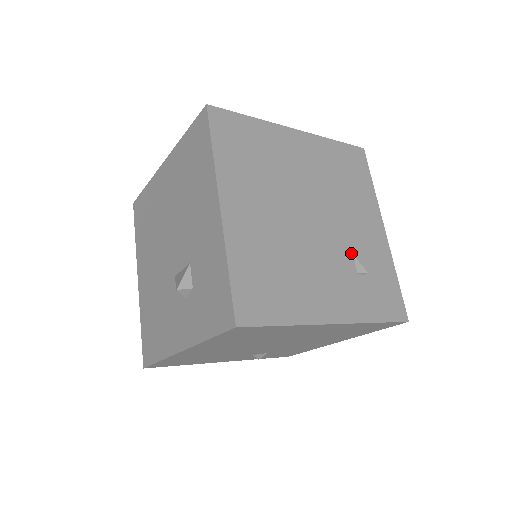
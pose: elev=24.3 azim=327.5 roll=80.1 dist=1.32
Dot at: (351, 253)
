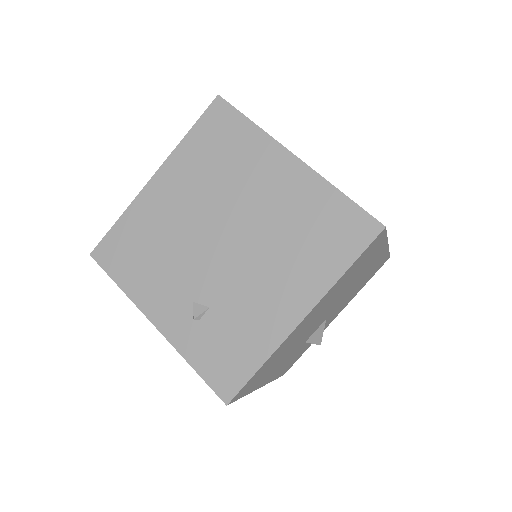
Dot at: occluded
